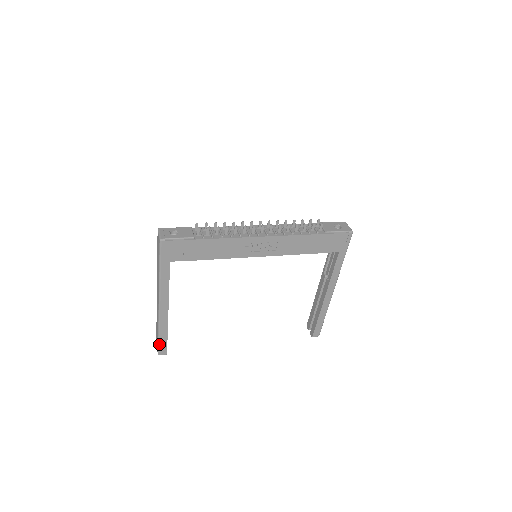
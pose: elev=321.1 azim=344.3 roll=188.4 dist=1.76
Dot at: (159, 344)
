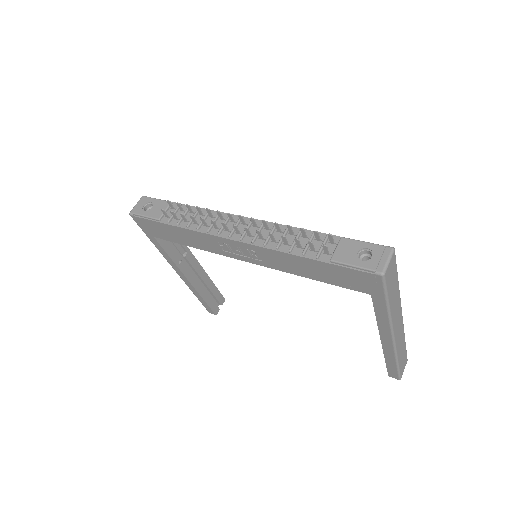
Dot at: (202, 304)
